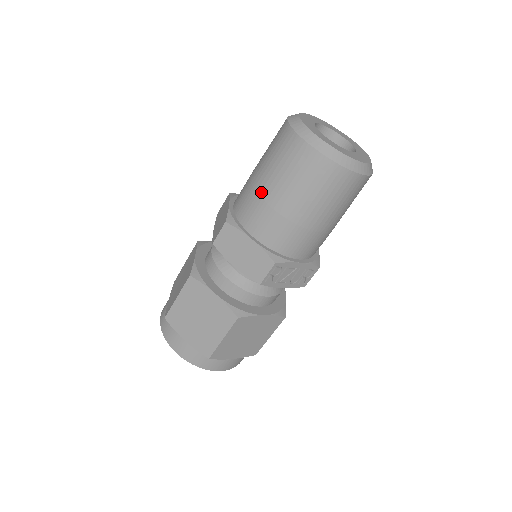
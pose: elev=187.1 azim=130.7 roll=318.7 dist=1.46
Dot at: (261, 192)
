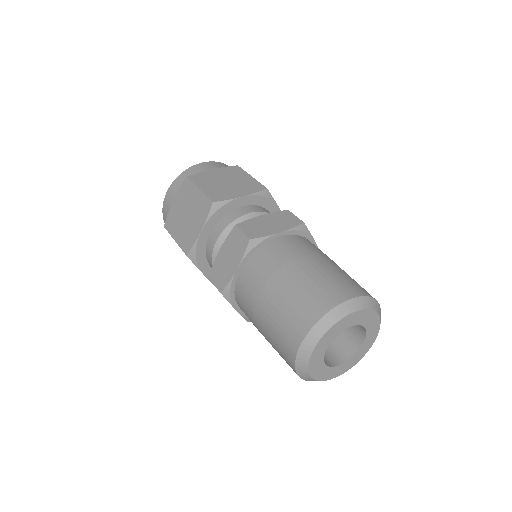
Dot at: (255, 321)
